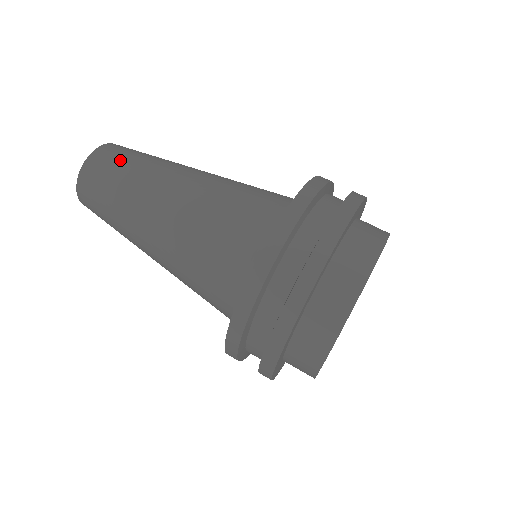
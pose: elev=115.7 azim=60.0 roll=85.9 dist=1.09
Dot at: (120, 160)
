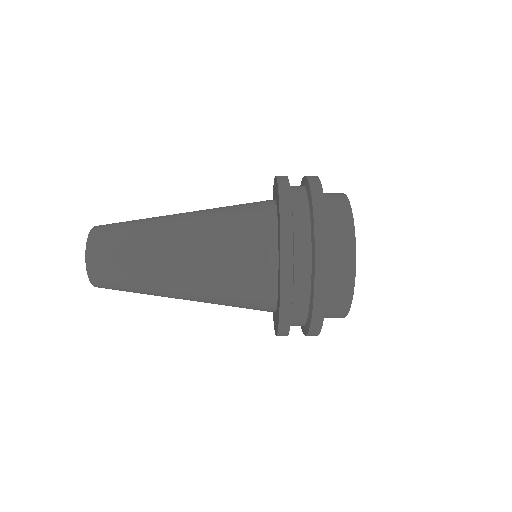
Dot at: (118, 229)
